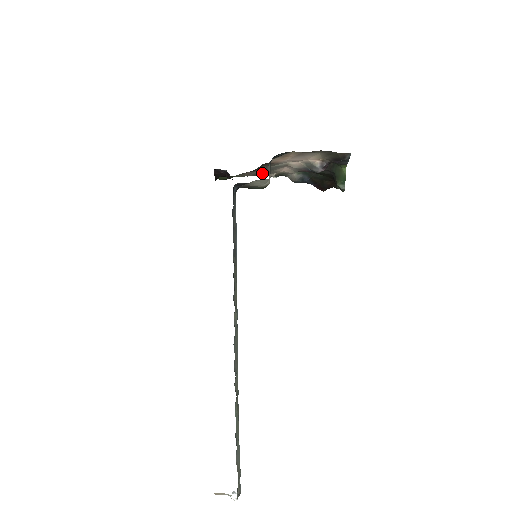
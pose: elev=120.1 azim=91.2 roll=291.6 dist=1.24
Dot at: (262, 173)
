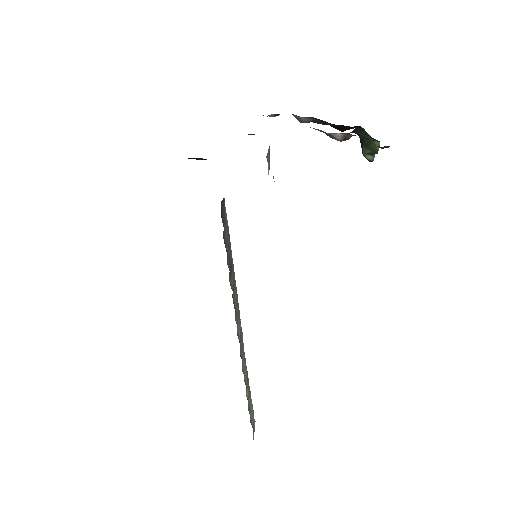
Dot at: occluded
